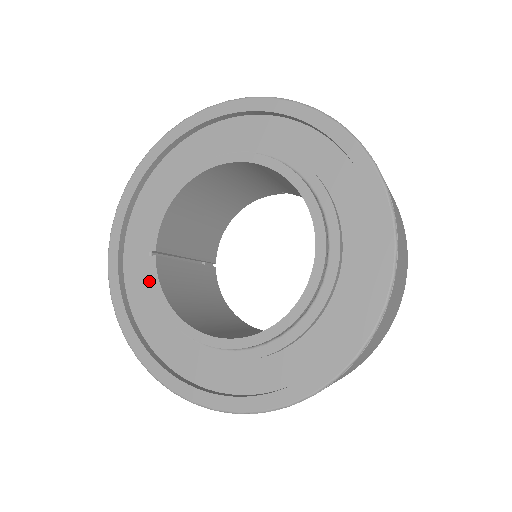
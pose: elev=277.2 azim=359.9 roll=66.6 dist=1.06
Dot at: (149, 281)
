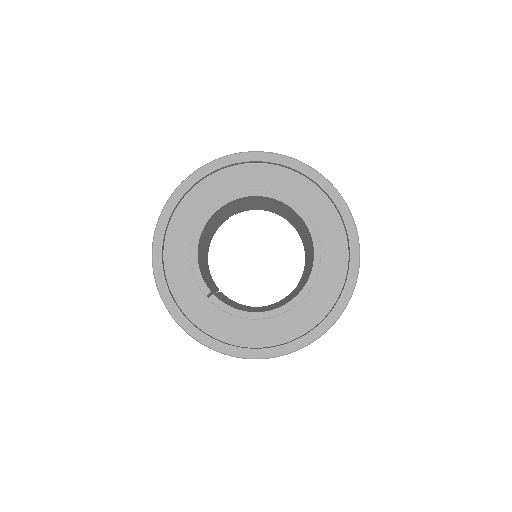
Dot at: (220, 312)
